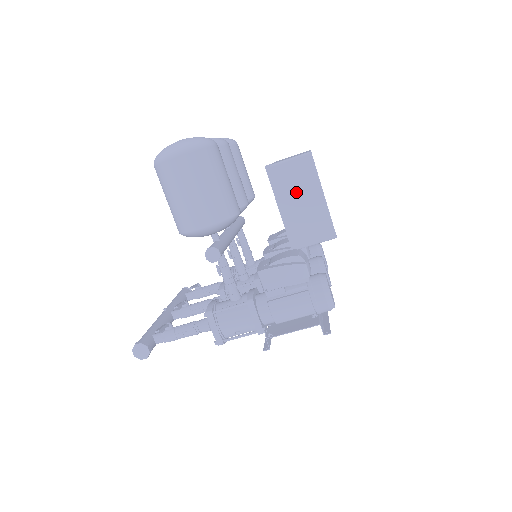
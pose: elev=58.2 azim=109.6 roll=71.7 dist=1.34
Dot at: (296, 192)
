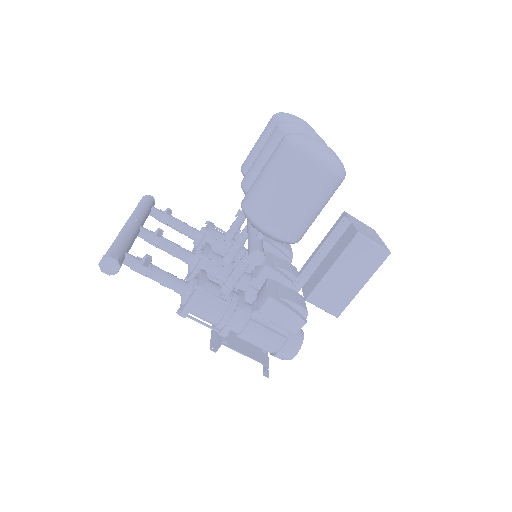
Dot at: (351, 266)
